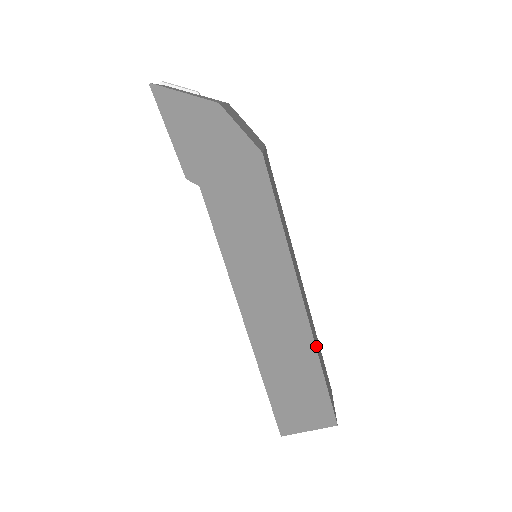
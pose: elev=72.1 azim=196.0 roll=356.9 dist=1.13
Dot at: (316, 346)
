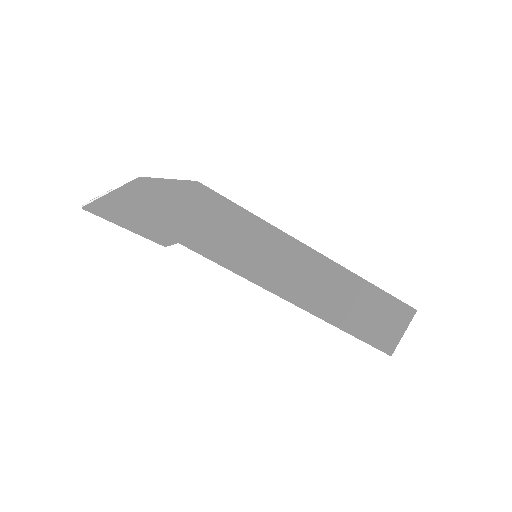
Dot at: occluded
